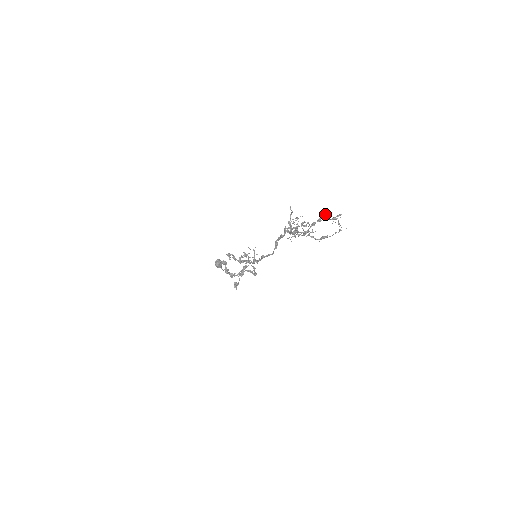
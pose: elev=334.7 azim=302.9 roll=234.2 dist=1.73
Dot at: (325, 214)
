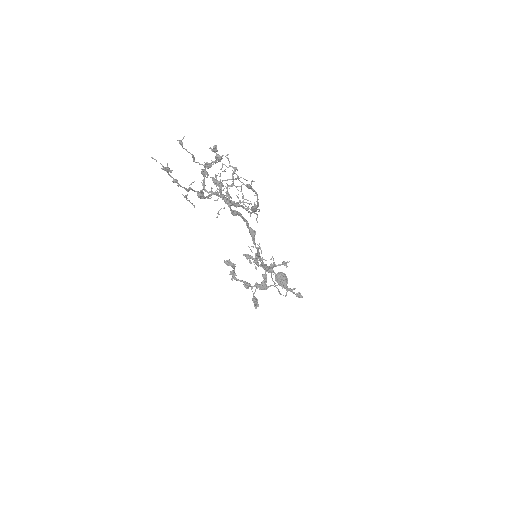
Dot at: (179, 142)
